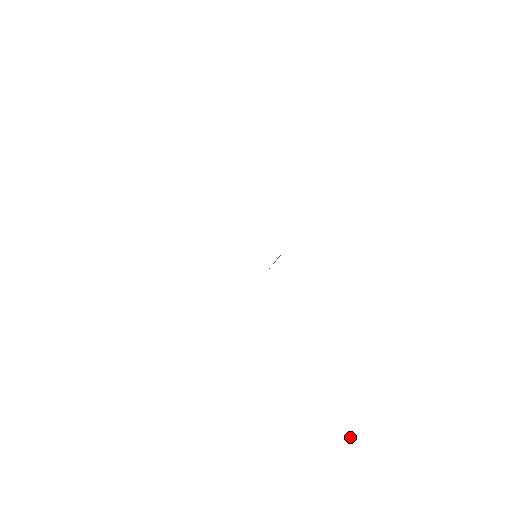
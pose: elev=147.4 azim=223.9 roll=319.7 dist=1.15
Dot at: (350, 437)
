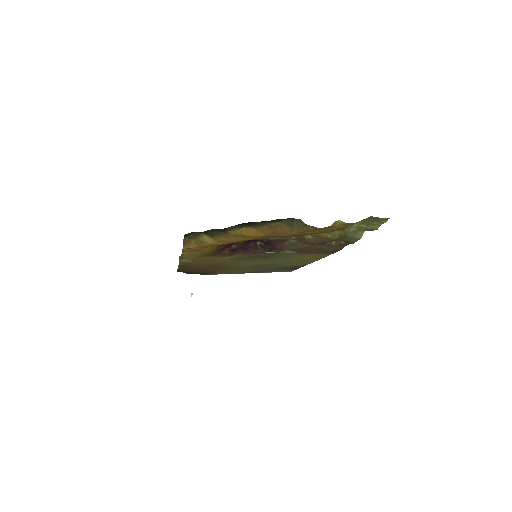
Dot at: occluded
